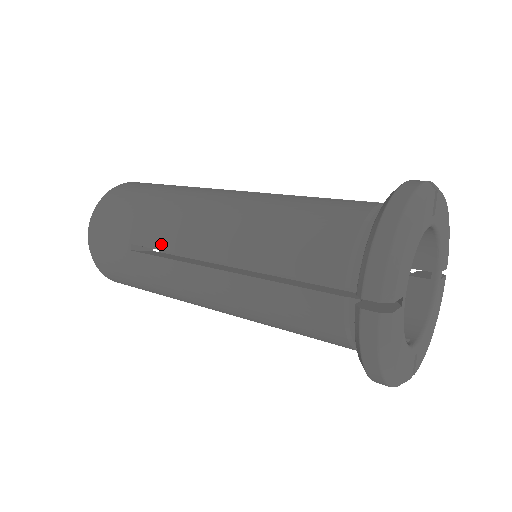
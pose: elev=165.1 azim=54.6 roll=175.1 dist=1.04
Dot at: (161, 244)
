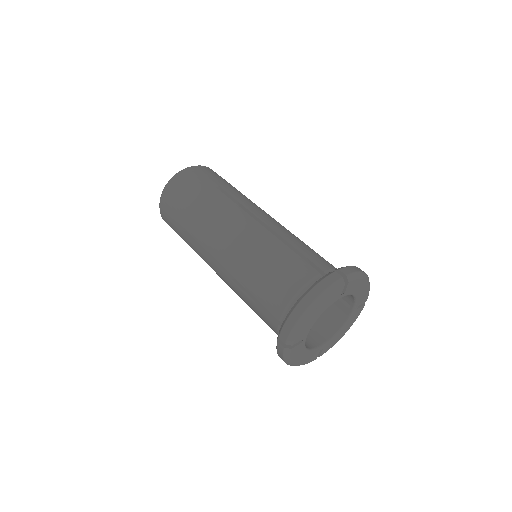
Dot at: (198, 239)
